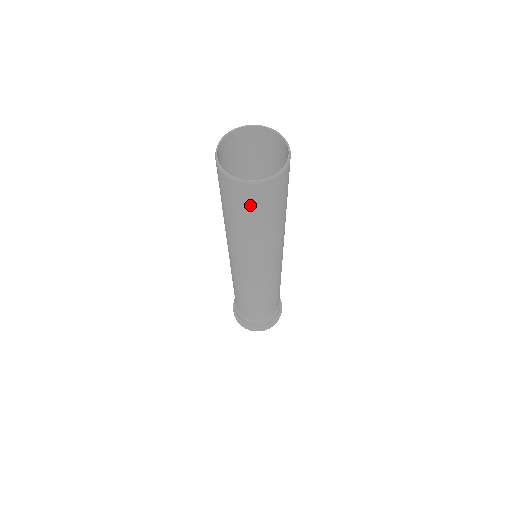
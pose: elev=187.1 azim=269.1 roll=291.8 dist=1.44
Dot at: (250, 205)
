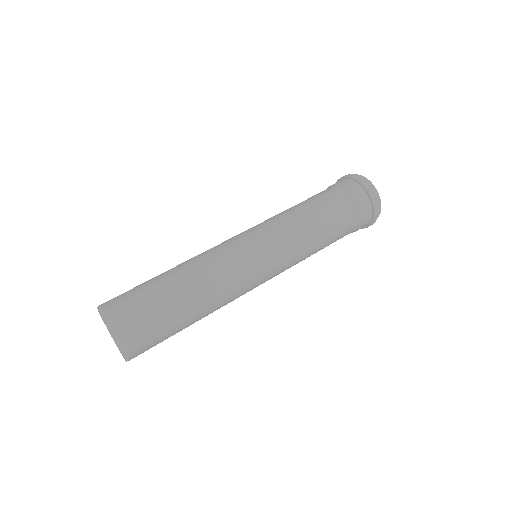
Dot at: occluded
